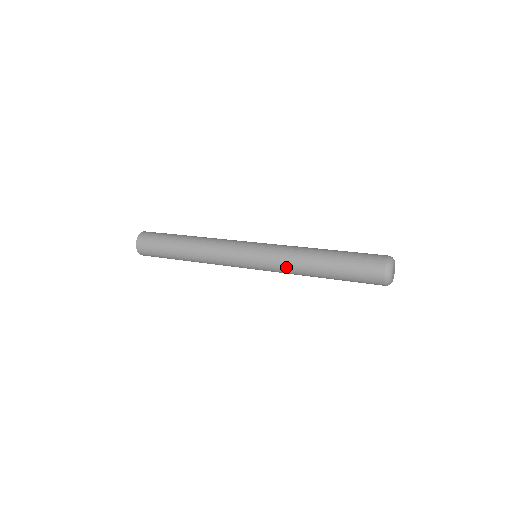
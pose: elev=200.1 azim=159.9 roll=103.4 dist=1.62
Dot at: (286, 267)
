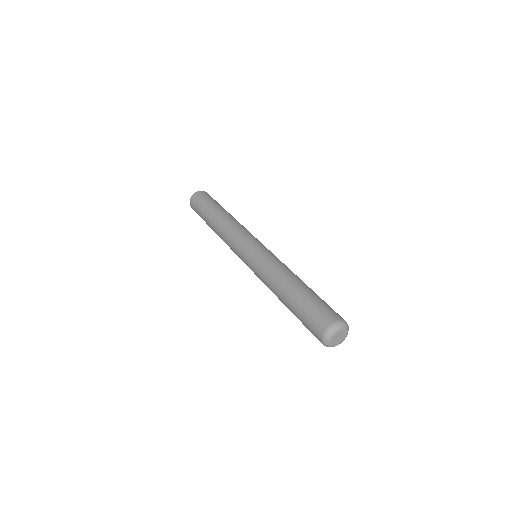
Dot at: (267, 270)
